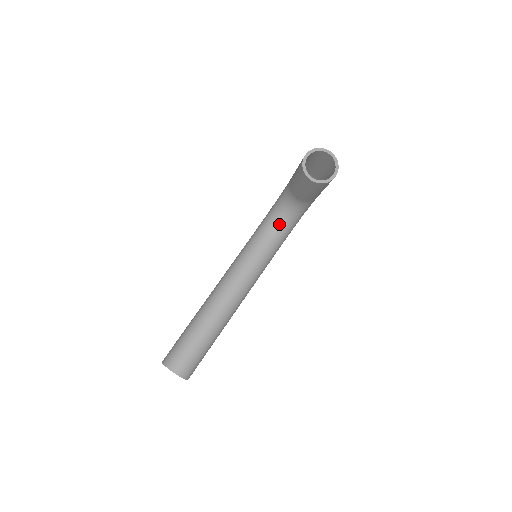
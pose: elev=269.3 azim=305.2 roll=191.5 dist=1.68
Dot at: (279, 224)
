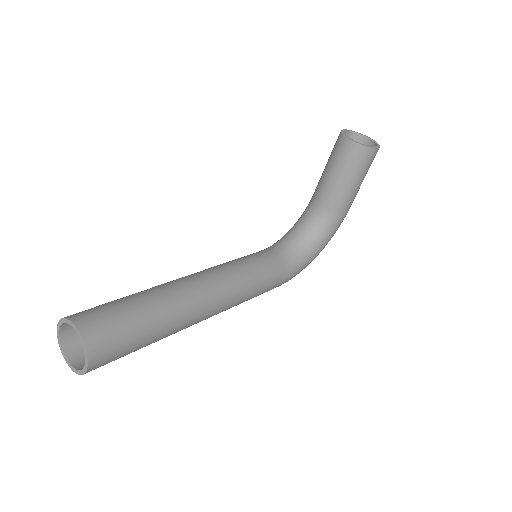
Dot at: (290, 245)
